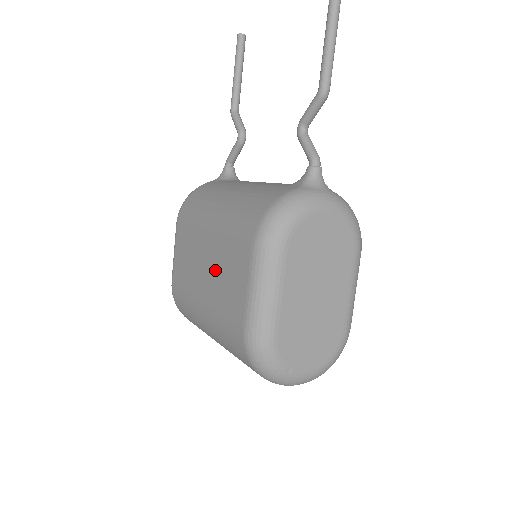
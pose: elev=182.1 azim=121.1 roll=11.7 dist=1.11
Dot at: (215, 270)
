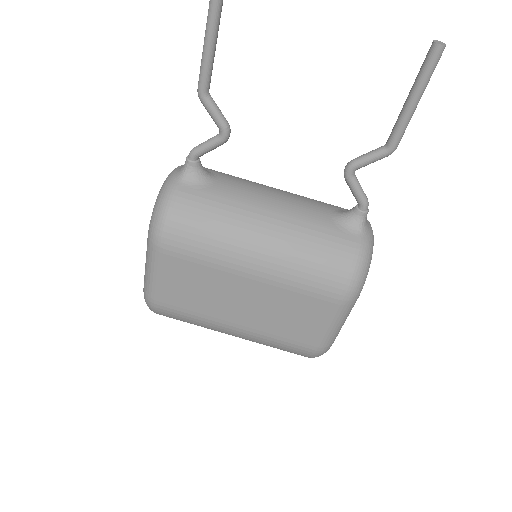
Dot at: (266, 307)
